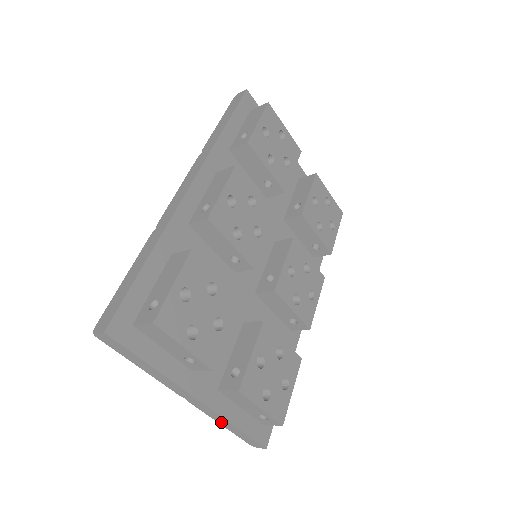
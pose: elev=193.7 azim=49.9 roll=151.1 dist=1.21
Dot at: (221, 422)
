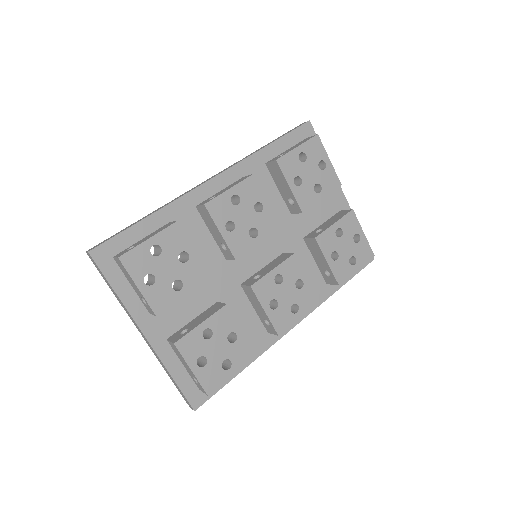
Dot at: (164, 368)
